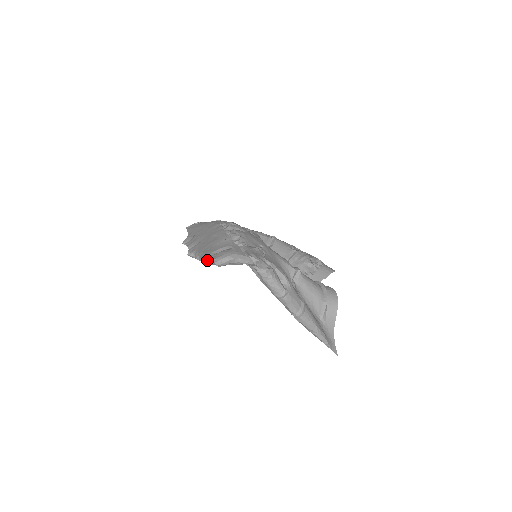
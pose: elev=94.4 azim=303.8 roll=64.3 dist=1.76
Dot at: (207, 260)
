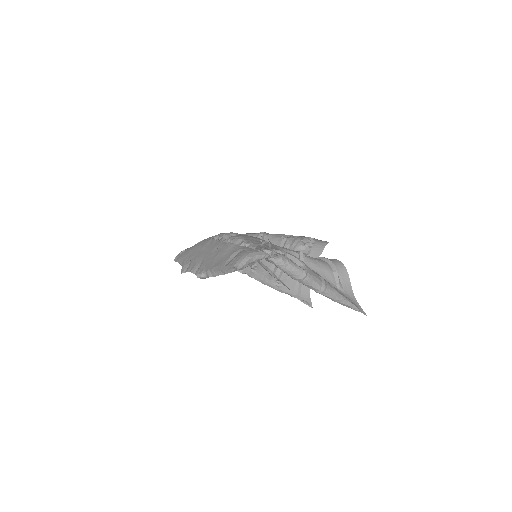
Dot at: (226, 269)
